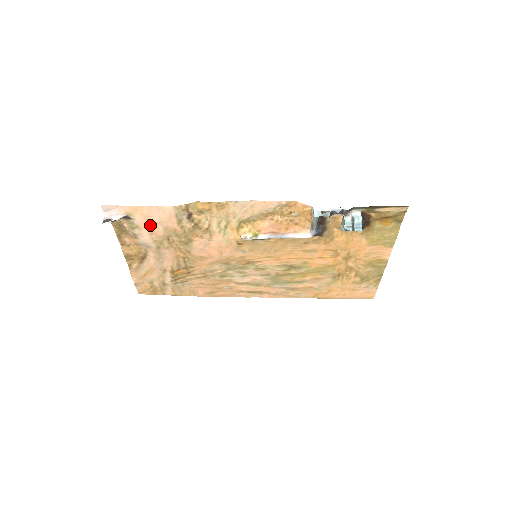
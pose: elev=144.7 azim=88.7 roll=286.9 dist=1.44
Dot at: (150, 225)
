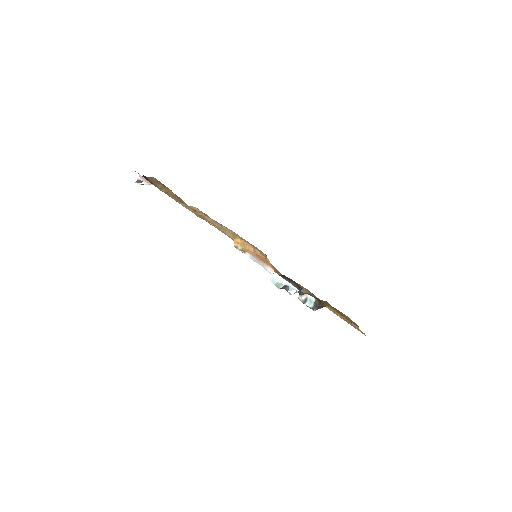
Dot at: (171, 197)
